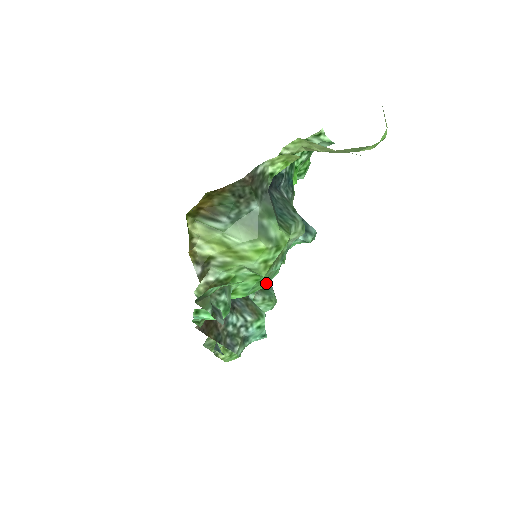
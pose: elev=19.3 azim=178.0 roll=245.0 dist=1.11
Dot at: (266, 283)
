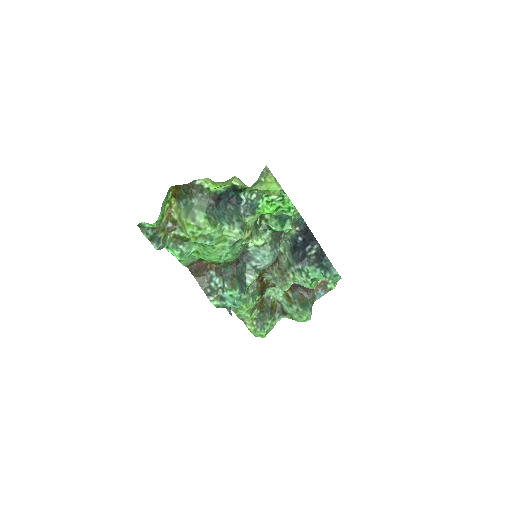
Dot at: (219, 259)
